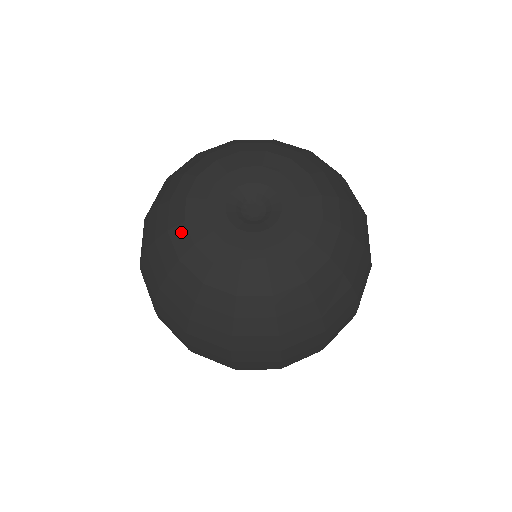
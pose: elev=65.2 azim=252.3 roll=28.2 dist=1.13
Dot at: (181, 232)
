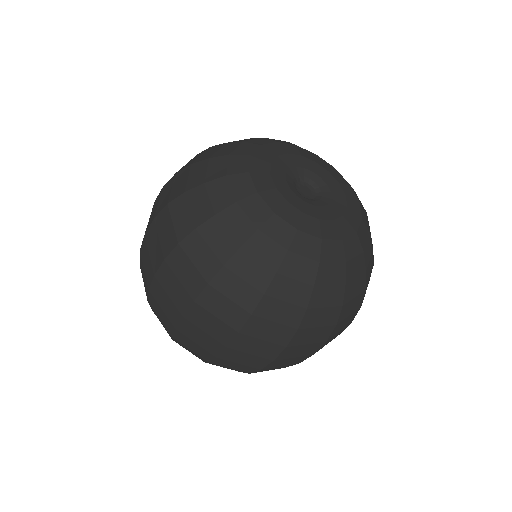
Dot at: (243, 179)
